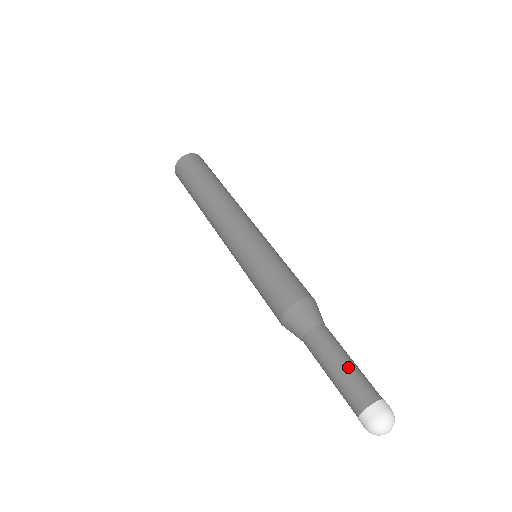
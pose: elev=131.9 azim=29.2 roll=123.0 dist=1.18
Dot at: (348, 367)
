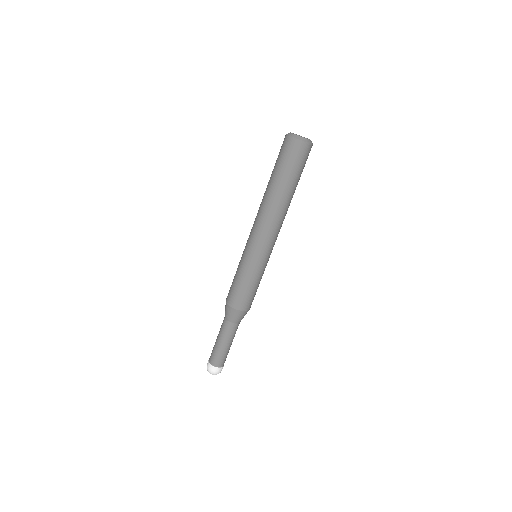
Dot at: (221, 348)
